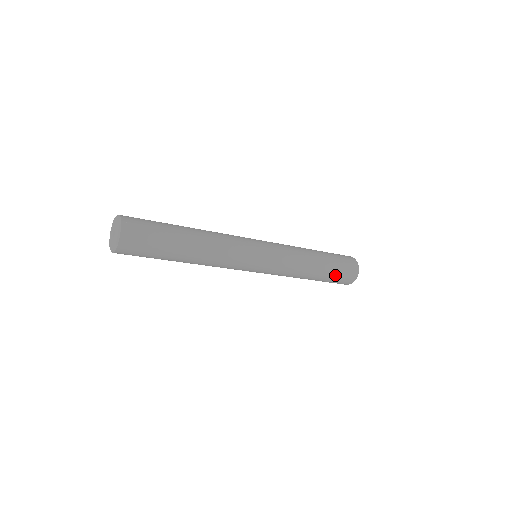
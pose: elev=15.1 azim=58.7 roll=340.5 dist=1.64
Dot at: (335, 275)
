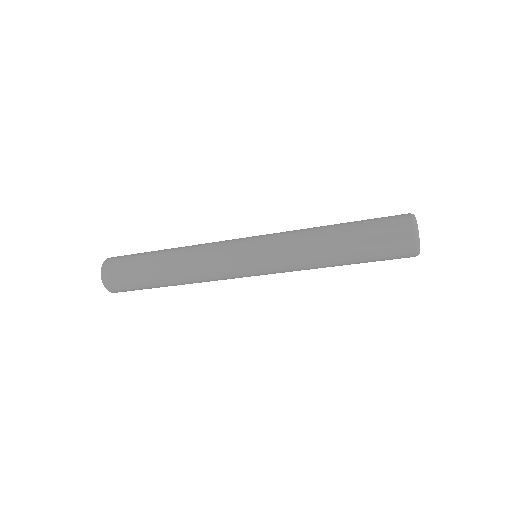
Dot at: (370, 237)
